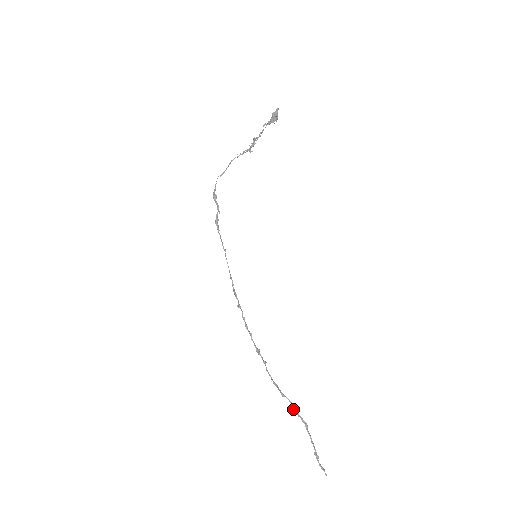
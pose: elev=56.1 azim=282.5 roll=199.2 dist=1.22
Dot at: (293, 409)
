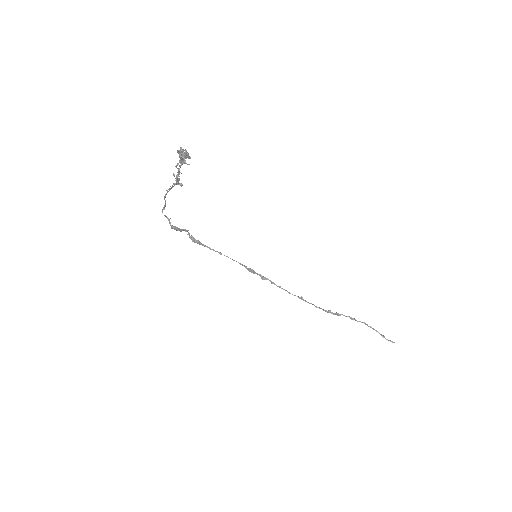
Dot at: (351, 319)
